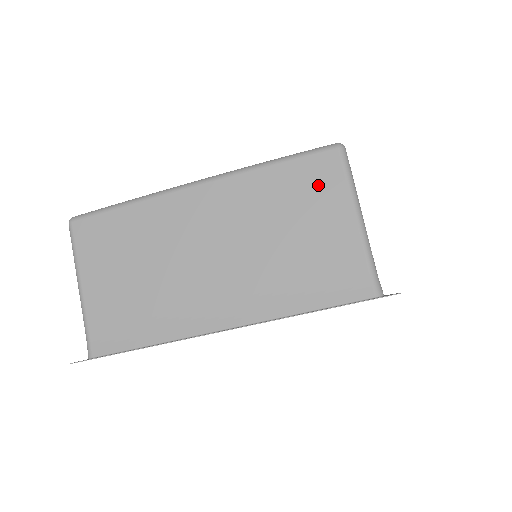
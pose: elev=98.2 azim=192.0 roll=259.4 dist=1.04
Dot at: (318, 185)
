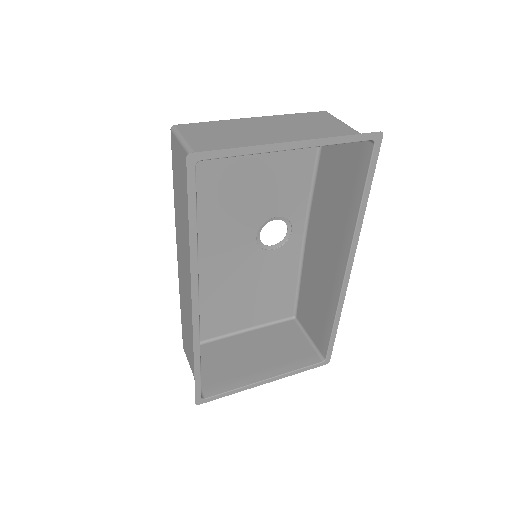
Dot at: (321, 118)
